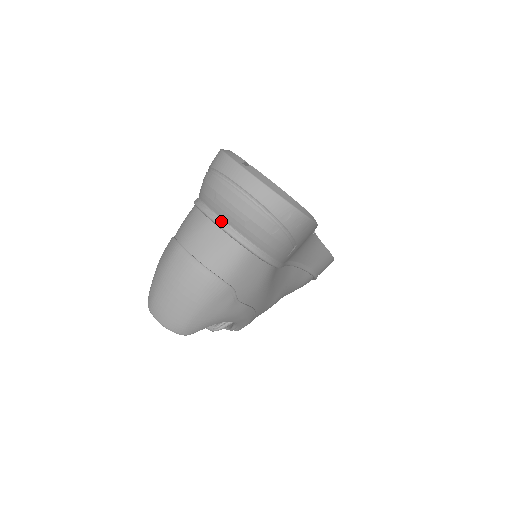
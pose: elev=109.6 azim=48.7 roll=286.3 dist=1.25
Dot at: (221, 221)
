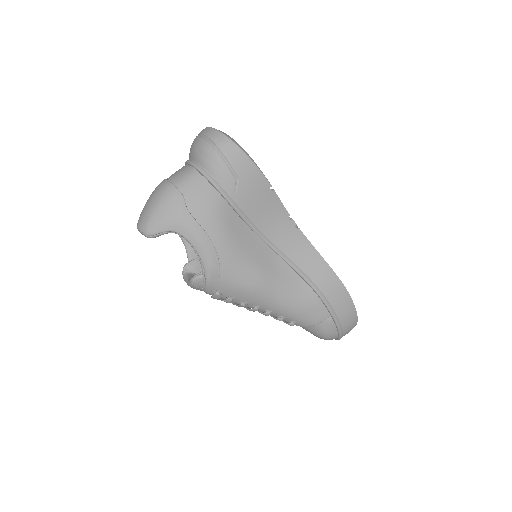
Dot at: (189, 160)
